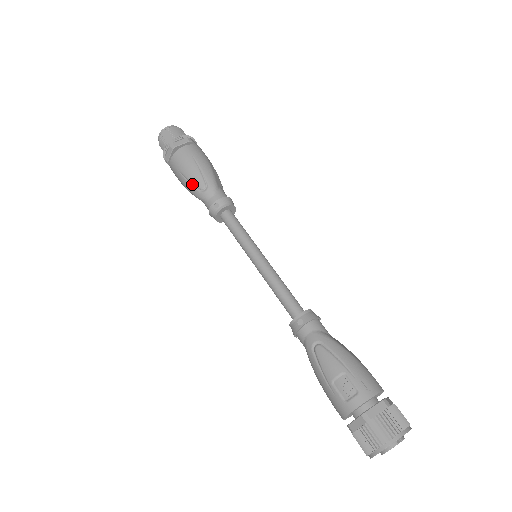
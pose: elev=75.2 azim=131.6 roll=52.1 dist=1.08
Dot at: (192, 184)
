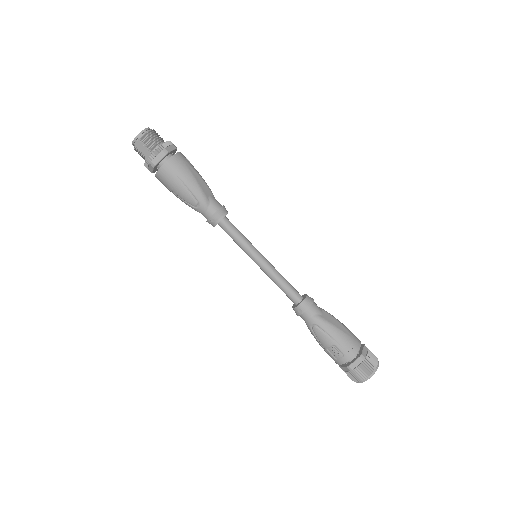
Dot at: (184, 200)
